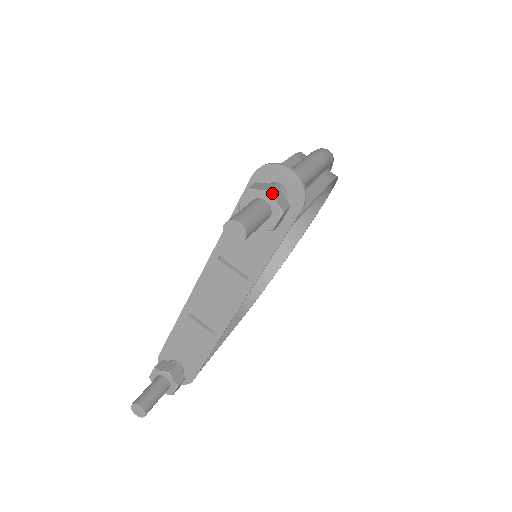
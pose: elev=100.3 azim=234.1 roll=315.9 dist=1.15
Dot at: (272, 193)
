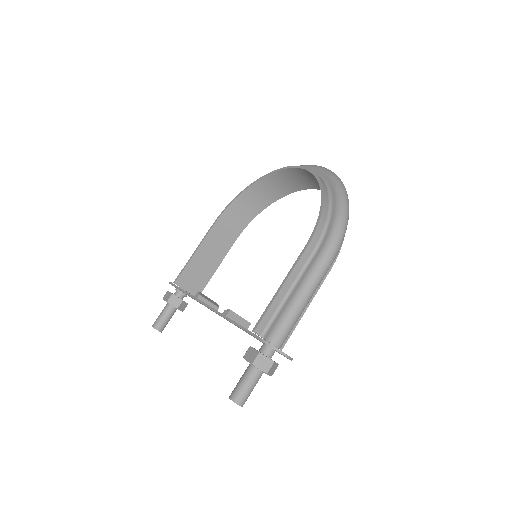
Dot at: (267, 374)
